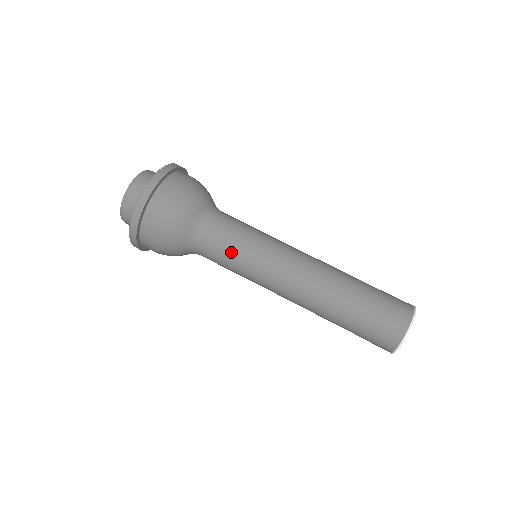
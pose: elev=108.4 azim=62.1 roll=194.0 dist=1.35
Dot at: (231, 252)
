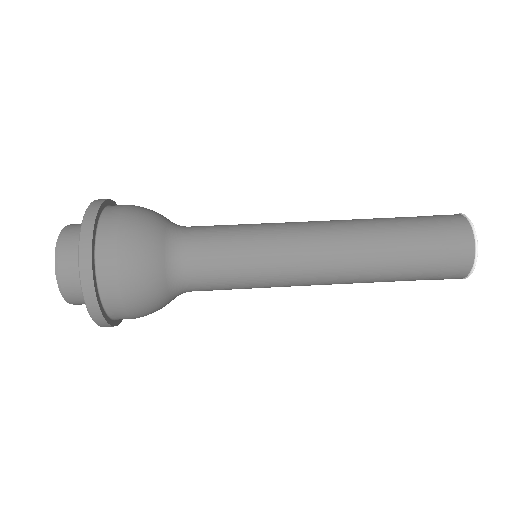
Dot at: (228, 245)
